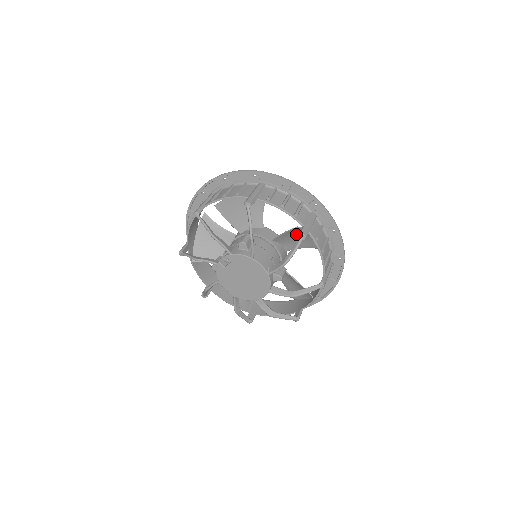
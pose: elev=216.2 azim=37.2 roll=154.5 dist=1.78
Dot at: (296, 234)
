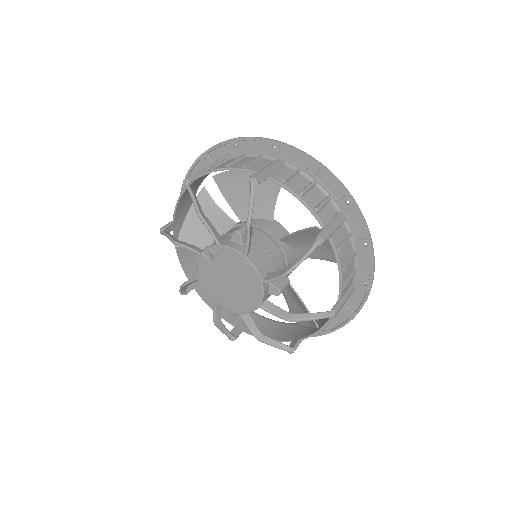
Dot at: (312, 237)
